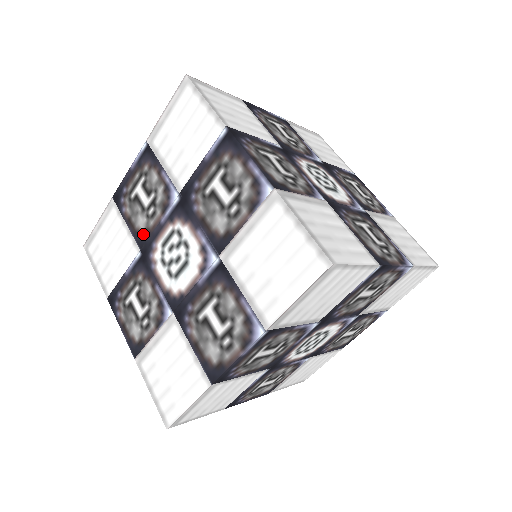
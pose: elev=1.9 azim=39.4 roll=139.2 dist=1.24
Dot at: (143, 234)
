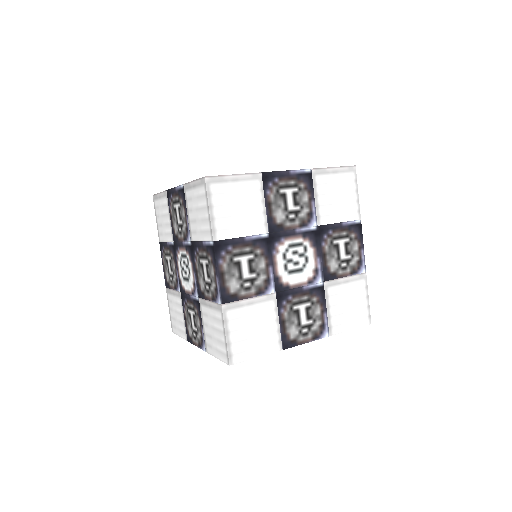
Dot at: (175, 236)
